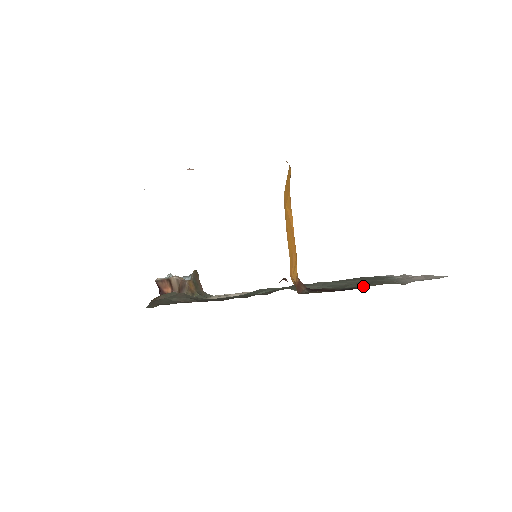
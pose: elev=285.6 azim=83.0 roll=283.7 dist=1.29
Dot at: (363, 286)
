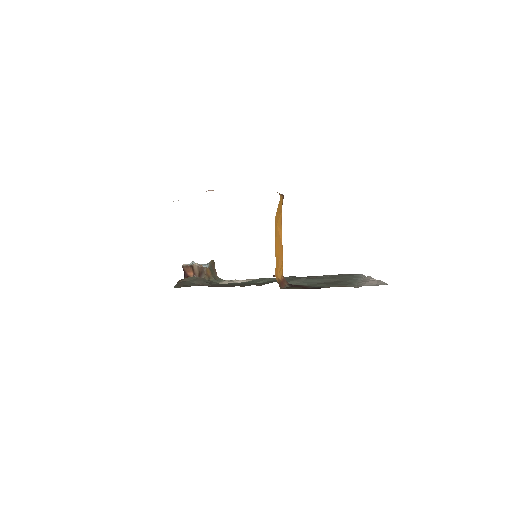
Dot at: (327, 286)
